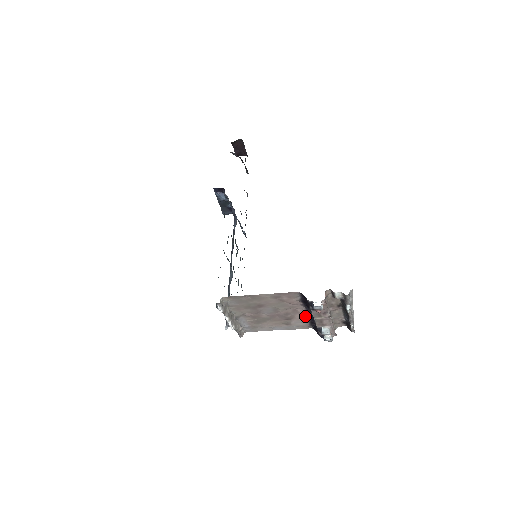
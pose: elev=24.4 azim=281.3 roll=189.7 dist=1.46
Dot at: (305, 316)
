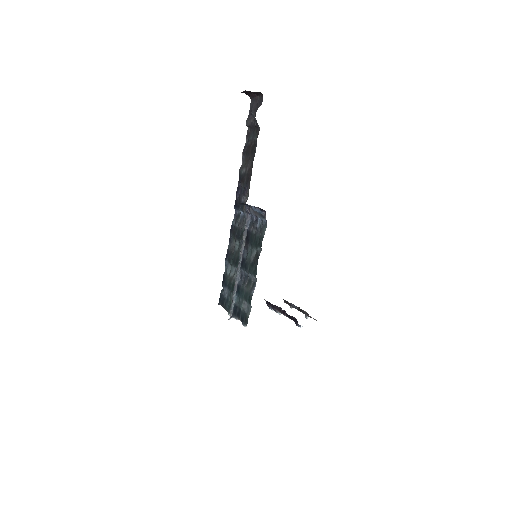
Dot at: occluded
